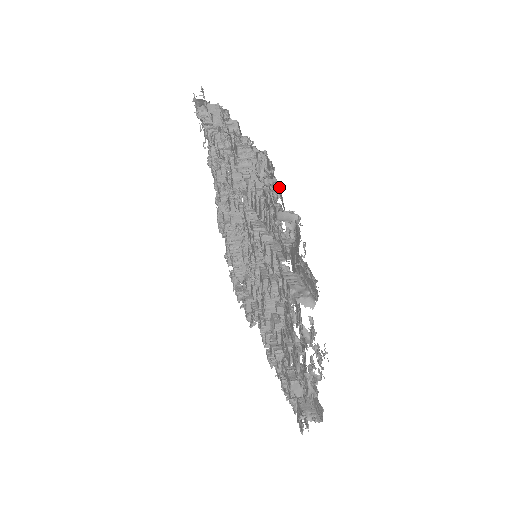
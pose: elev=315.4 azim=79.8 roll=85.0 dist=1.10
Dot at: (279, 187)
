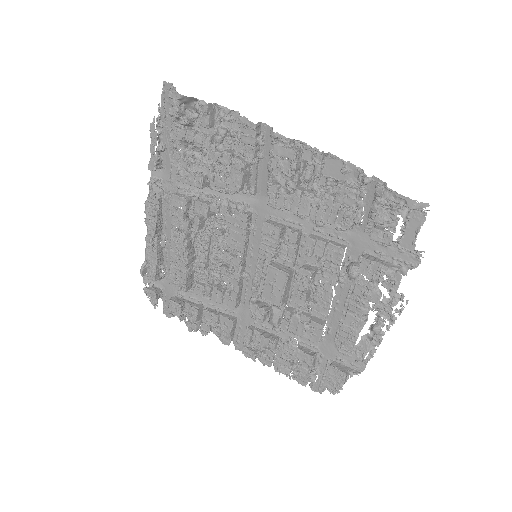
Dot at: (385, 183)
